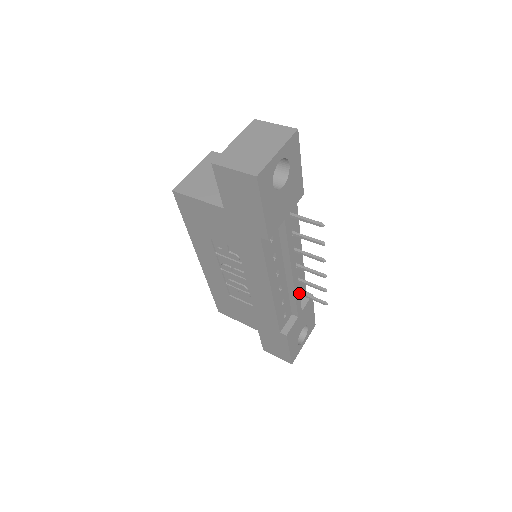
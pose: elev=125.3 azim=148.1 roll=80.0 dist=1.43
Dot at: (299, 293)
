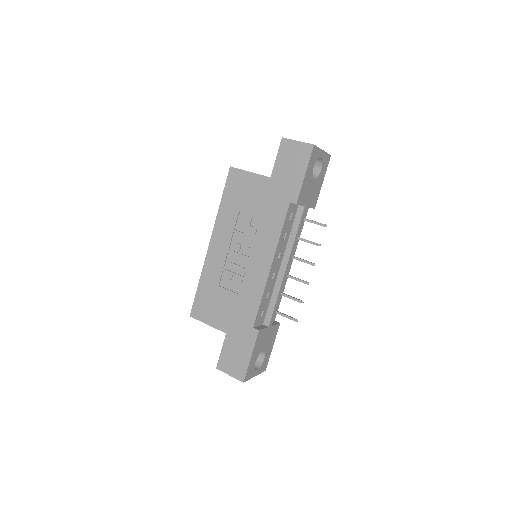
Dot at: (279, 299)
